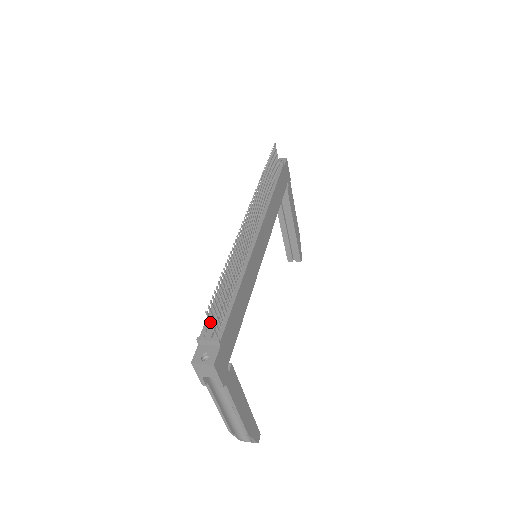
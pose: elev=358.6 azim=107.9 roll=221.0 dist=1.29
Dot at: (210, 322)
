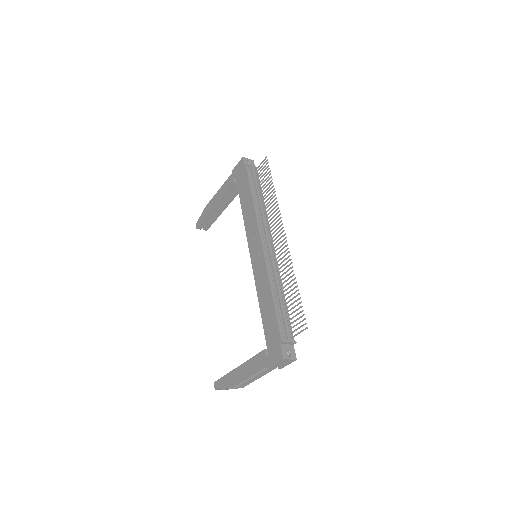
Dot at: occluded
